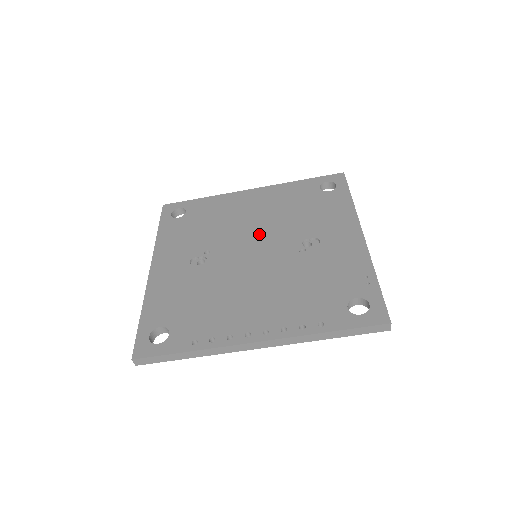
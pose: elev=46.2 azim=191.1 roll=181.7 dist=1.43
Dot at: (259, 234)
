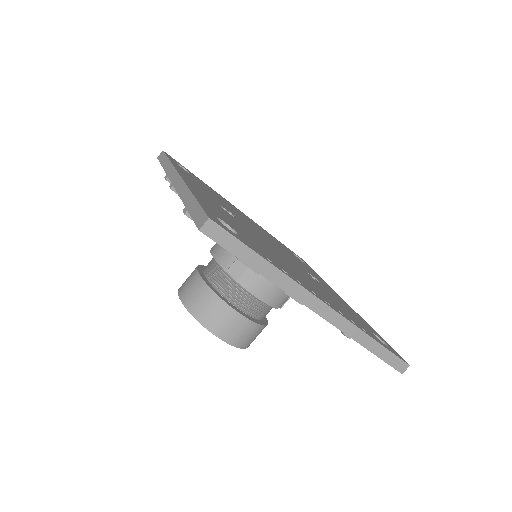
Dot at: occluded
